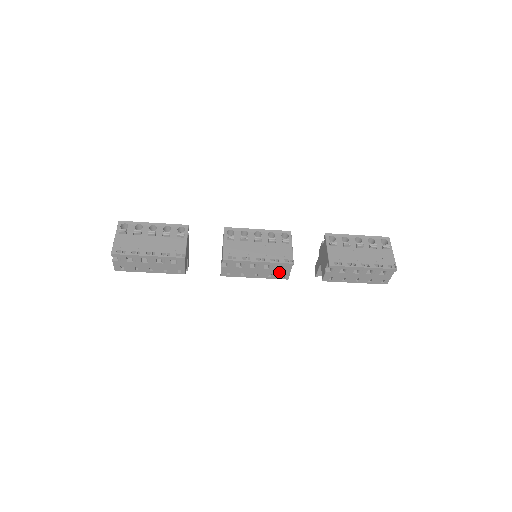
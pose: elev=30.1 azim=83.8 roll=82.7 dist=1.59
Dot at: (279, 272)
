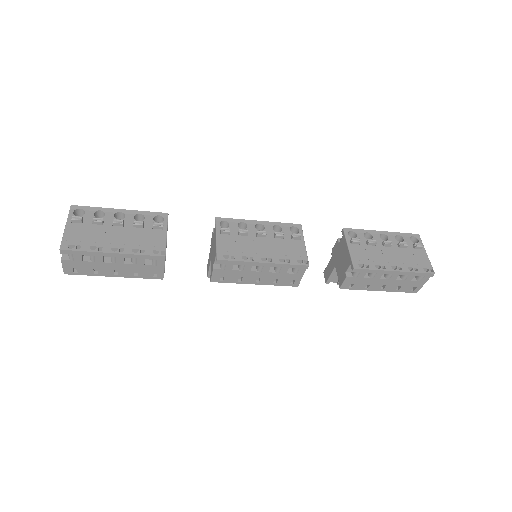
Dot at: (288, 277)
